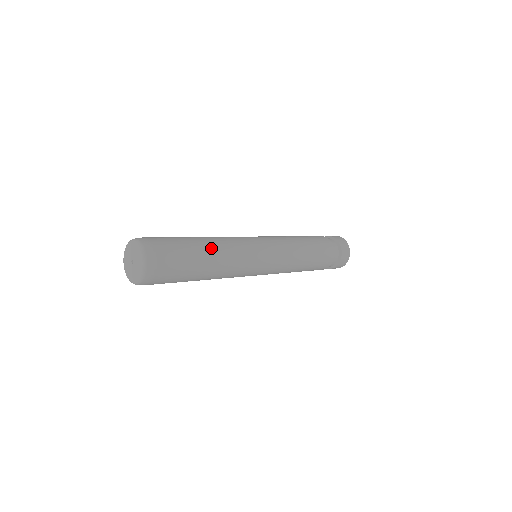
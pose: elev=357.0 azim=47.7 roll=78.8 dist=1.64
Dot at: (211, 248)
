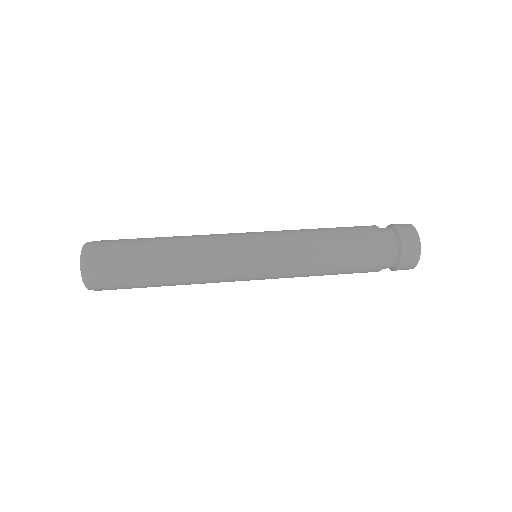
Dot at: (171, 282)
